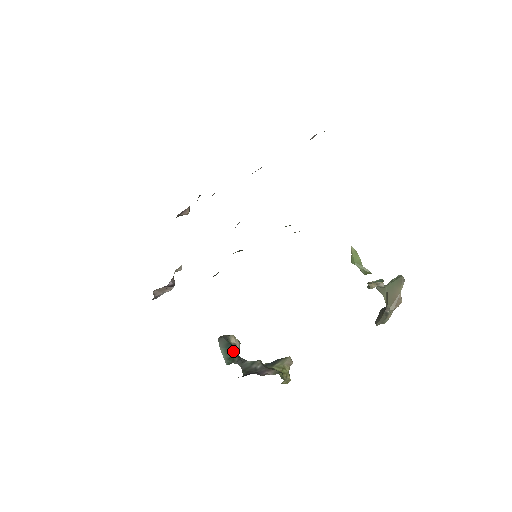
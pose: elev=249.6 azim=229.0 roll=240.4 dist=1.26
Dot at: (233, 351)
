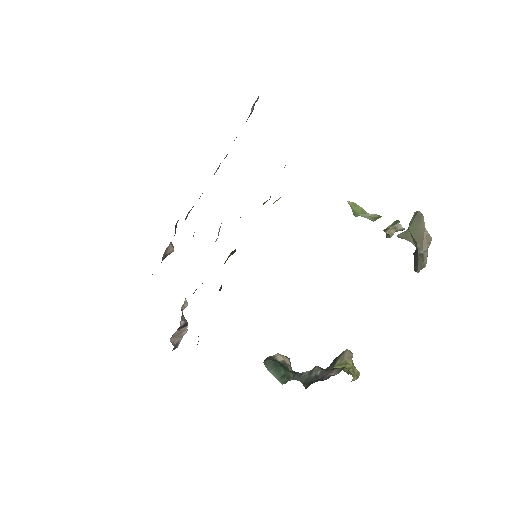
Dot at: (284, 368)
